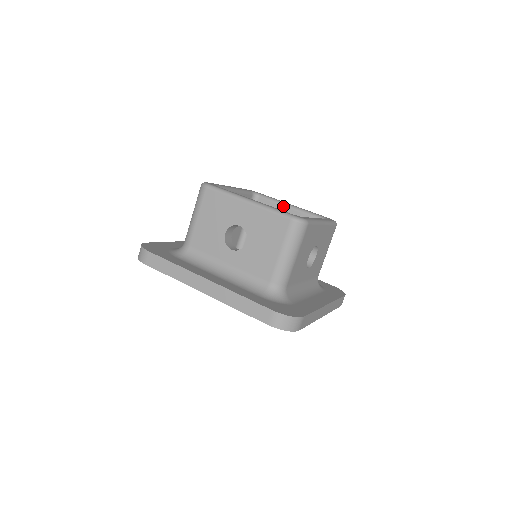
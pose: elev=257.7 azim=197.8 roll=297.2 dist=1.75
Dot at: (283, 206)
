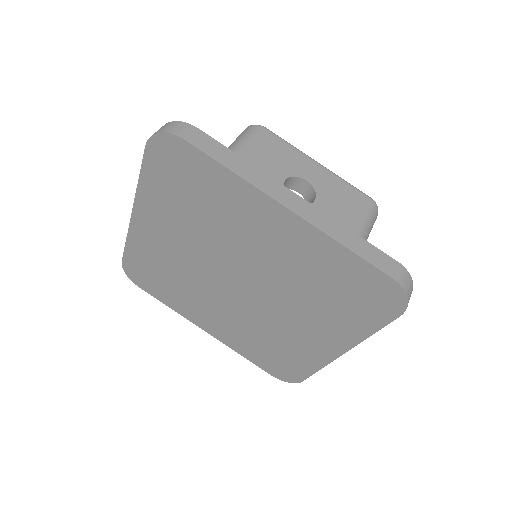
Dot at: occluded
